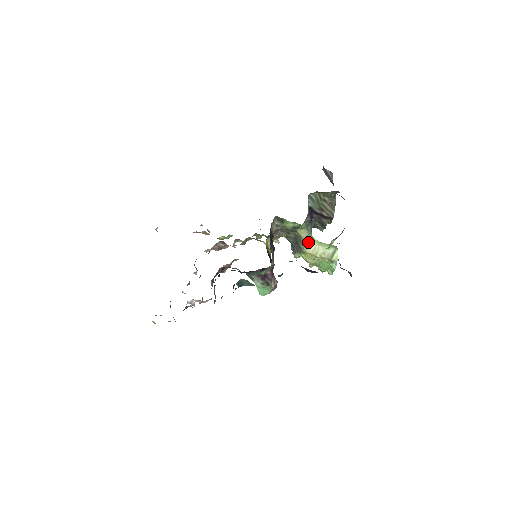
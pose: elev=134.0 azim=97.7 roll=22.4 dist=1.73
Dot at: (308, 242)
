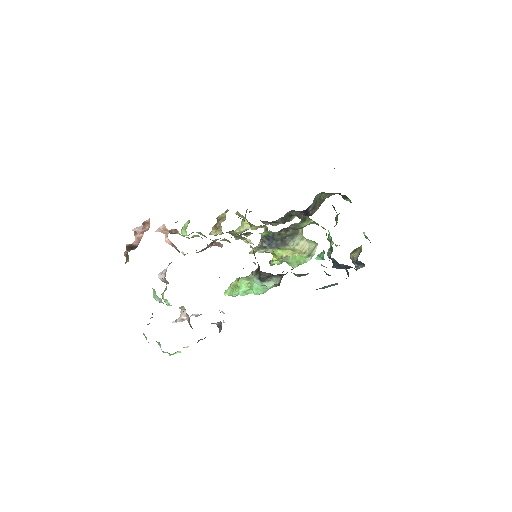
Dot at: (301, 239)
